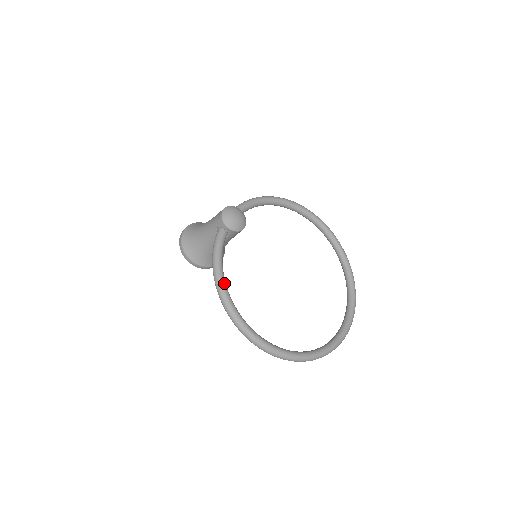
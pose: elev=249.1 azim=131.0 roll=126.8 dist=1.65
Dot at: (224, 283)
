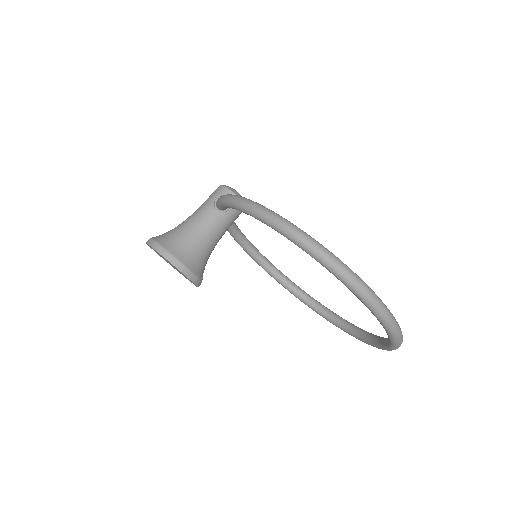
Dot at: occluded
